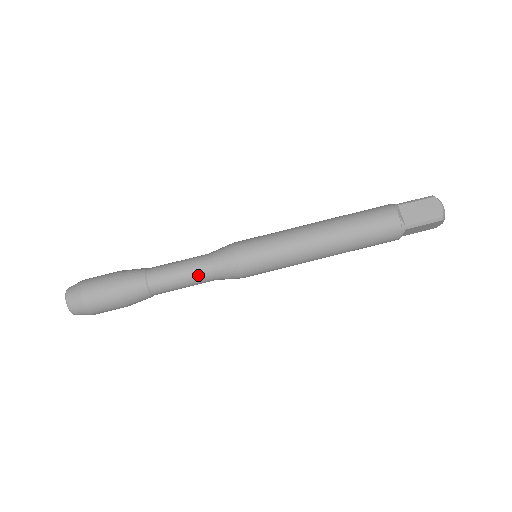
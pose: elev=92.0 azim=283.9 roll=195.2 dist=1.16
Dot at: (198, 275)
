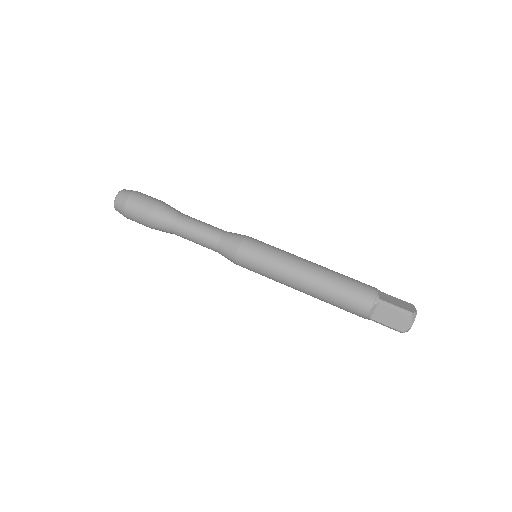
Dot at: (211, 231)
